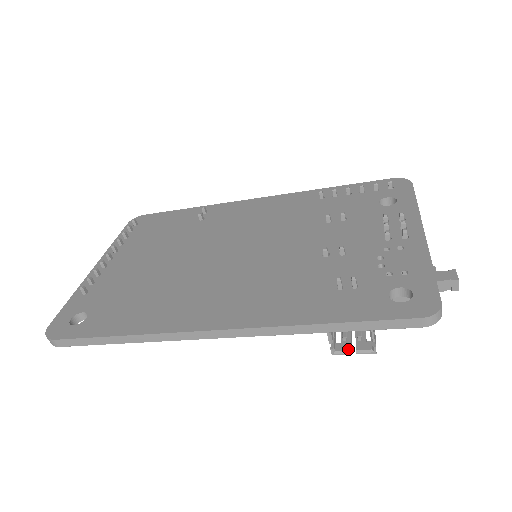
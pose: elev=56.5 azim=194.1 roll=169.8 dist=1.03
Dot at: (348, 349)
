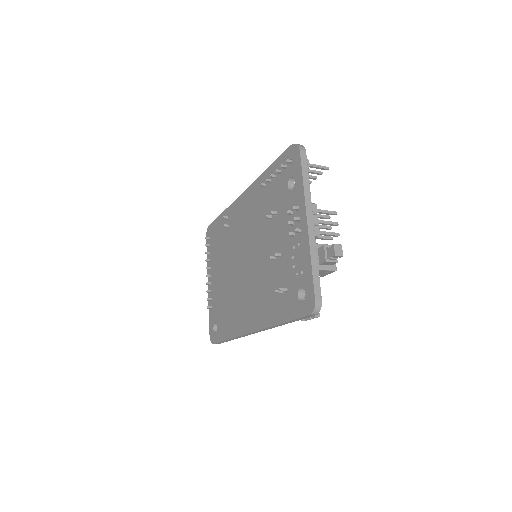
Dot at: occluded
